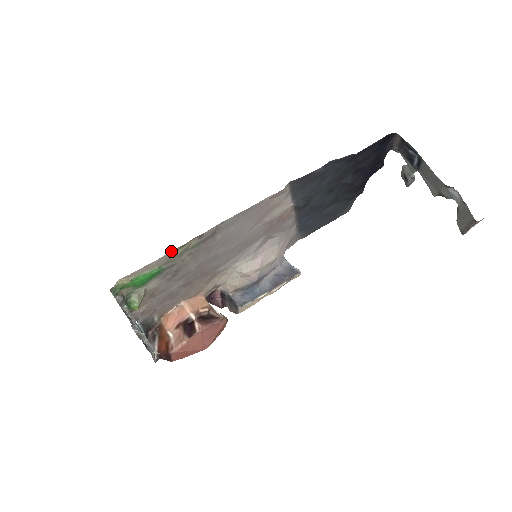
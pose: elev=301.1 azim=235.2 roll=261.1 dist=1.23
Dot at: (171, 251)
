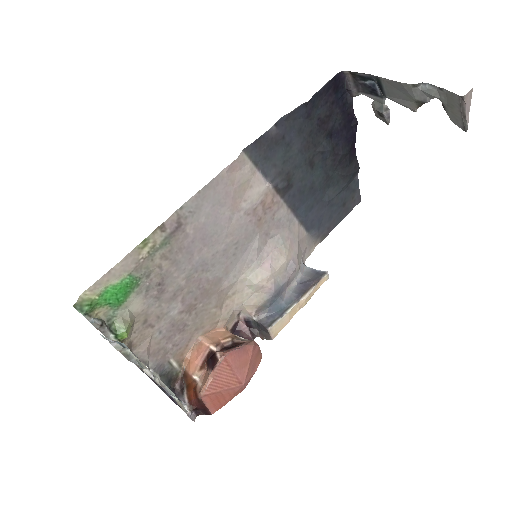
Dot at: (132, 250)
